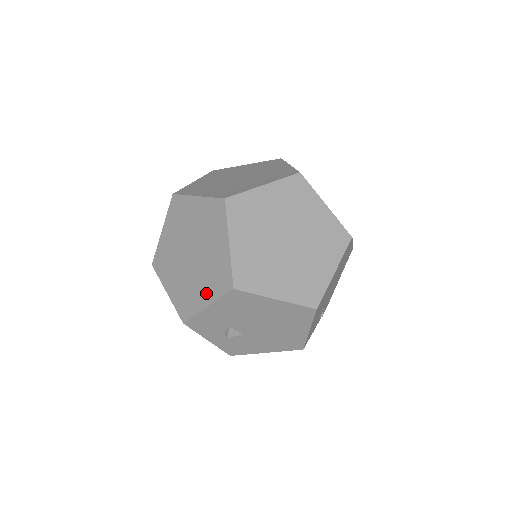
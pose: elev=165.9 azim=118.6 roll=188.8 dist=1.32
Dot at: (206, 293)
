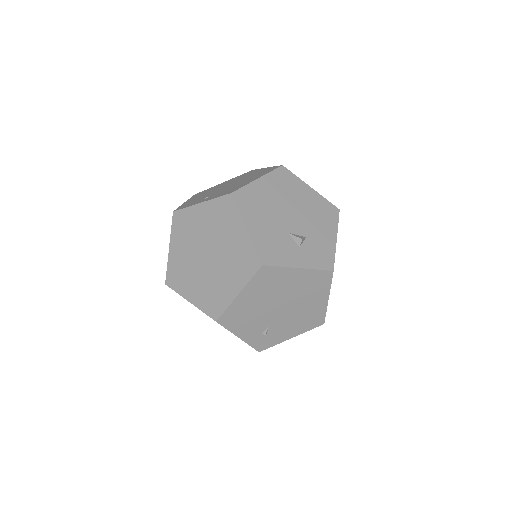
Dot at: occluded
